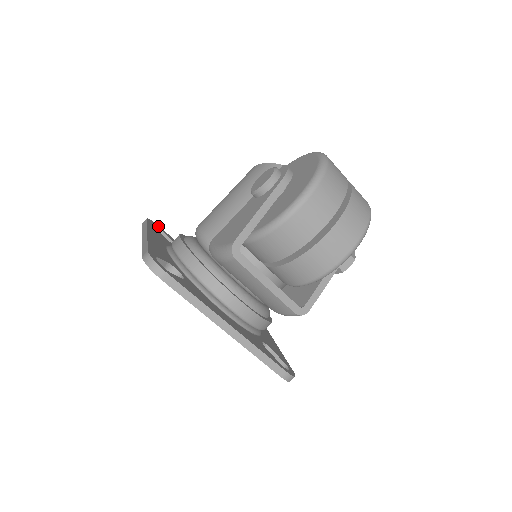
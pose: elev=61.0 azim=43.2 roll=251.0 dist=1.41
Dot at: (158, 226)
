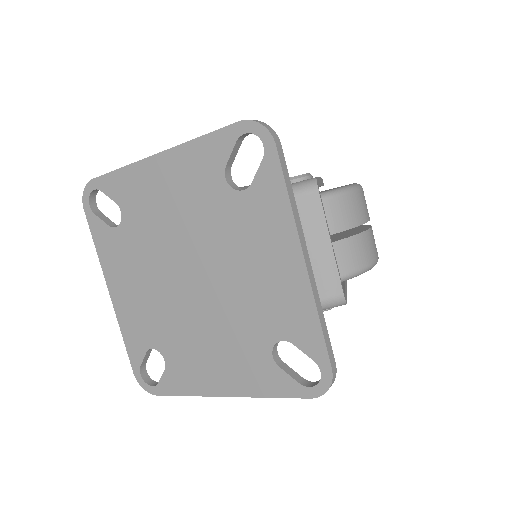
Dot at: (94, 204)
